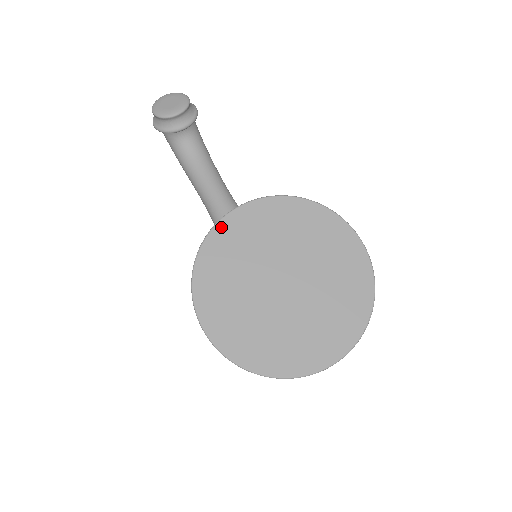
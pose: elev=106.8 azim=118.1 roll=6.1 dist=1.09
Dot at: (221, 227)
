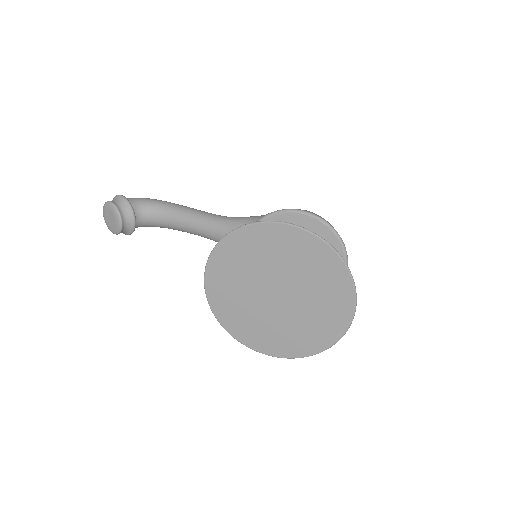
Dot at: (212, 302)
